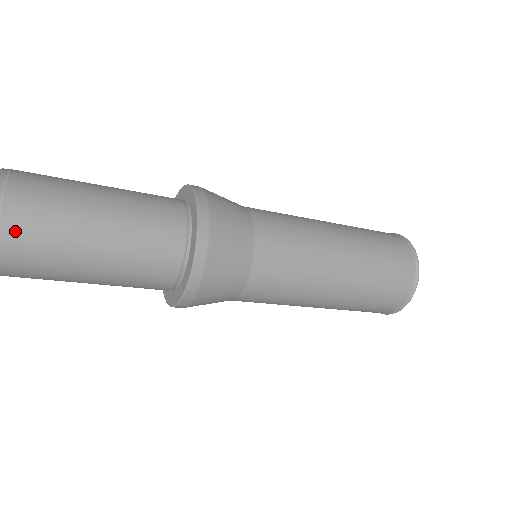
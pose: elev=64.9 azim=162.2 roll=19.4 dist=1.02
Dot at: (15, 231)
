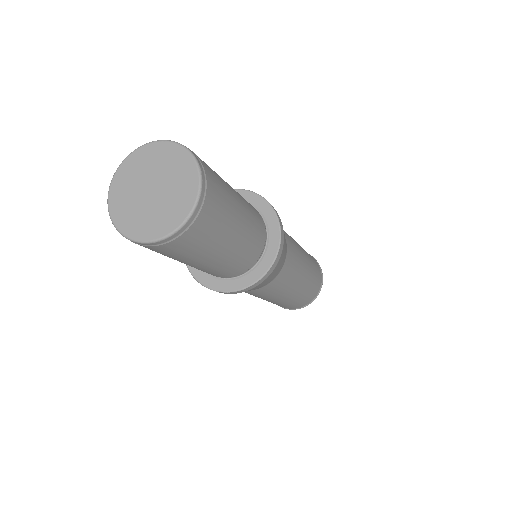
Dot at: (208, 213)
